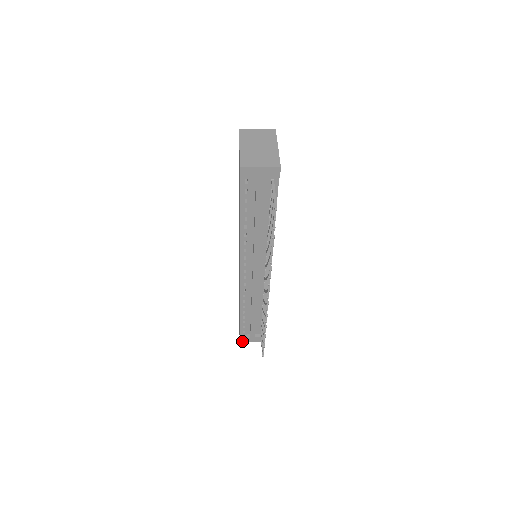
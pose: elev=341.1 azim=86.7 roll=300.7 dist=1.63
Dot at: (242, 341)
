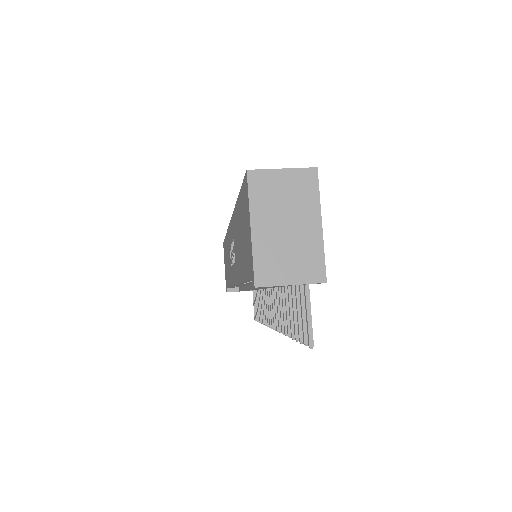
Dot at: occluded
